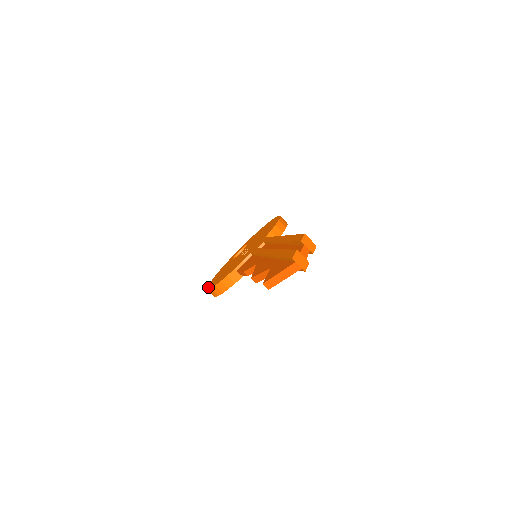
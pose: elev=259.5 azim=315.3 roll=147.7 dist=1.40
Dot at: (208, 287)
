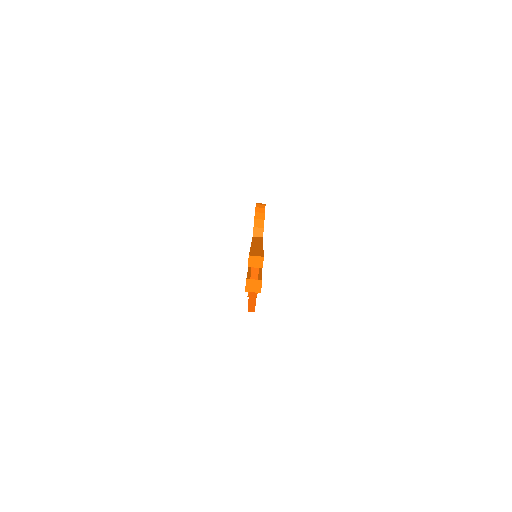
Dot at: occluded
